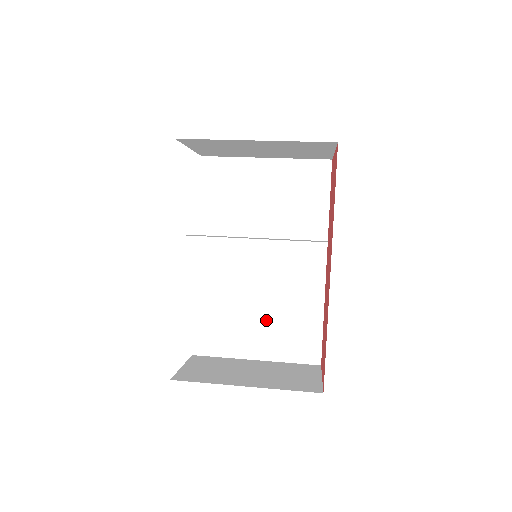
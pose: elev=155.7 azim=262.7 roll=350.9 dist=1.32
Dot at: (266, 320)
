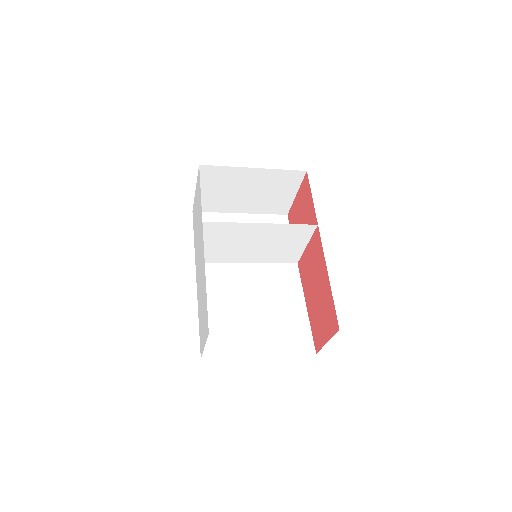
Dot at: (263, 322)
